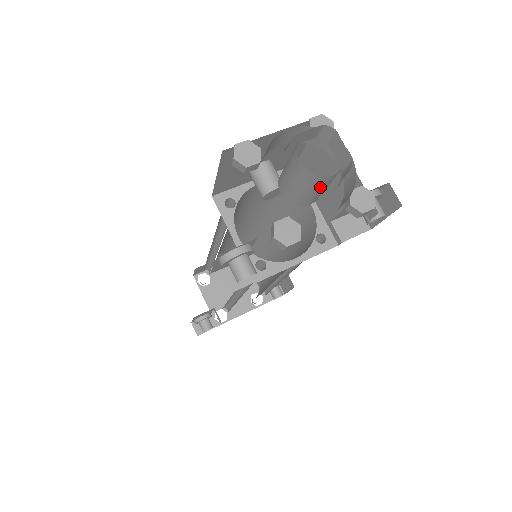
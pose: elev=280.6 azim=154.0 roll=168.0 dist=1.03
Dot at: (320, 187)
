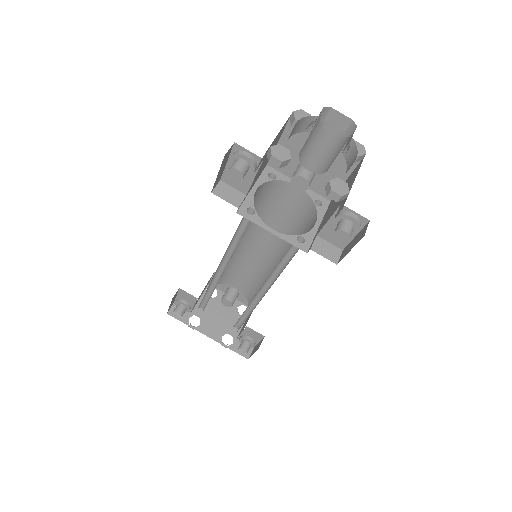
Dot at: (320, 145)
